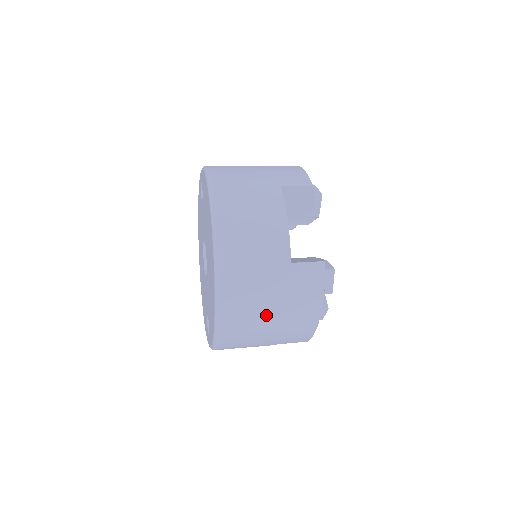
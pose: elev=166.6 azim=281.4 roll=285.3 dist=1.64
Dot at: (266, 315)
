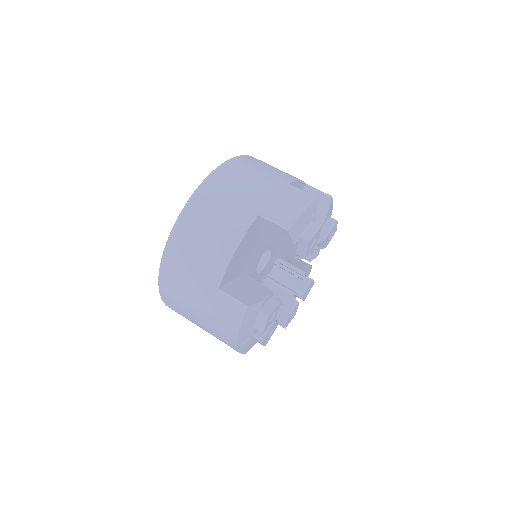
Dot at: (194, 314)
